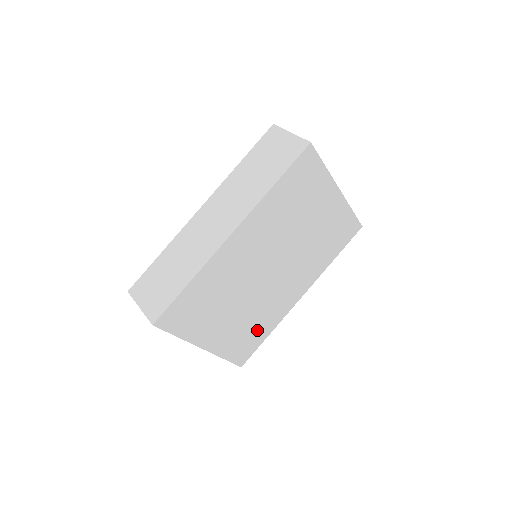
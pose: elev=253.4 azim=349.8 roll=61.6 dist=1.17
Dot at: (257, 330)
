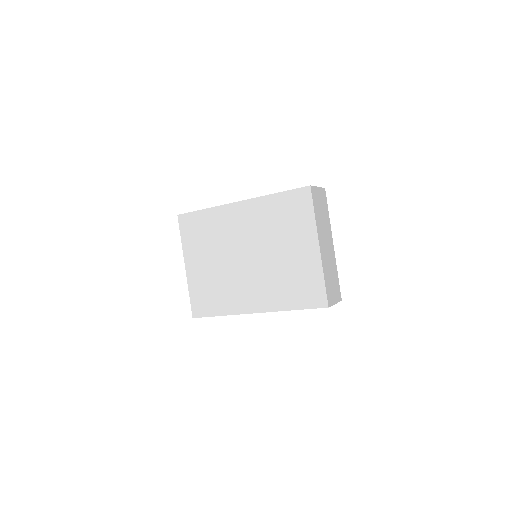
Dot at: (216, 299)
